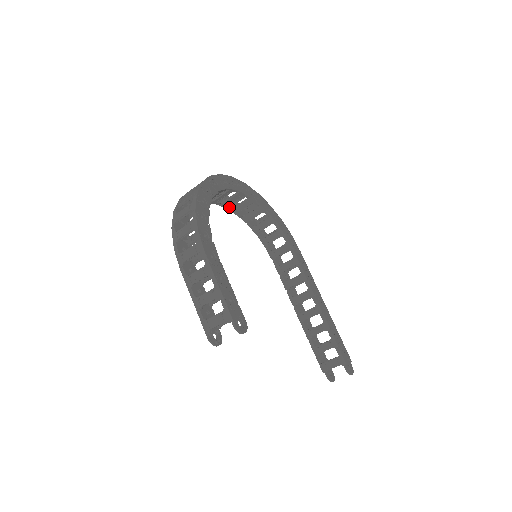
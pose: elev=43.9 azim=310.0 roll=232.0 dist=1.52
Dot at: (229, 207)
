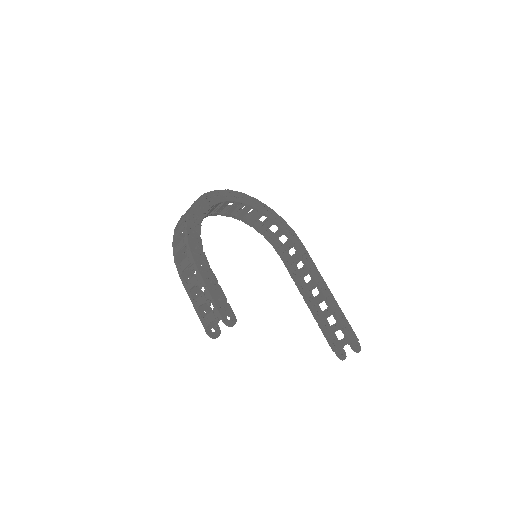
Dot at: (232, 215)
